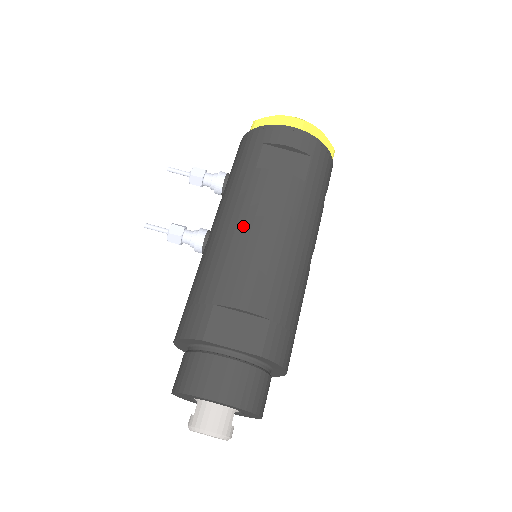
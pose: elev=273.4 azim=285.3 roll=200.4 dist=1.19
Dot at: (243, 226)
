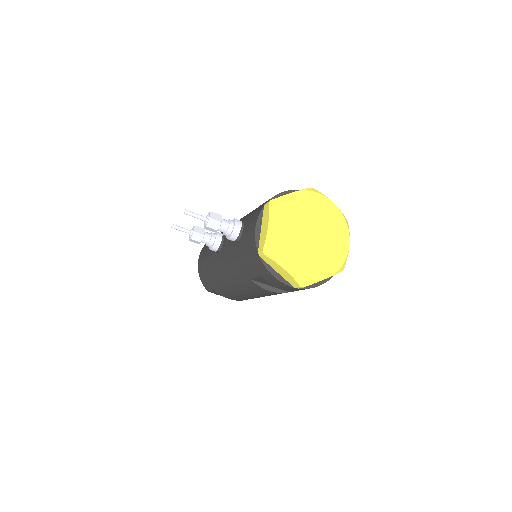
Dot at: (235, 288)
